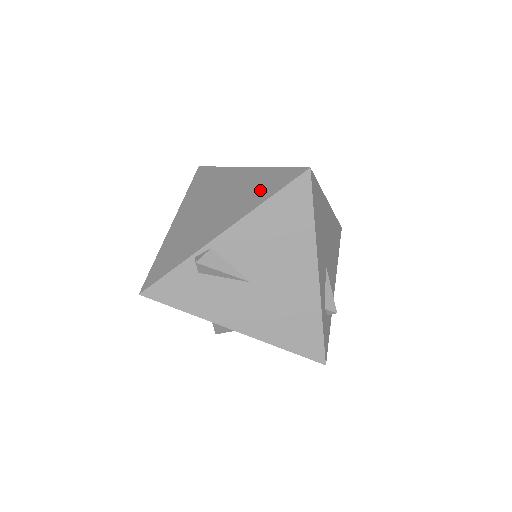
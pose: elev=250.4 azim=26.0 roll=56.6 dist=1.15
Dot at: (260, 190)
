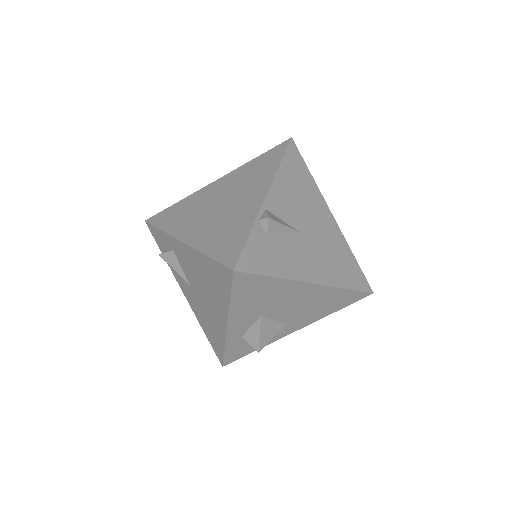
Dot at: (262, 168)
